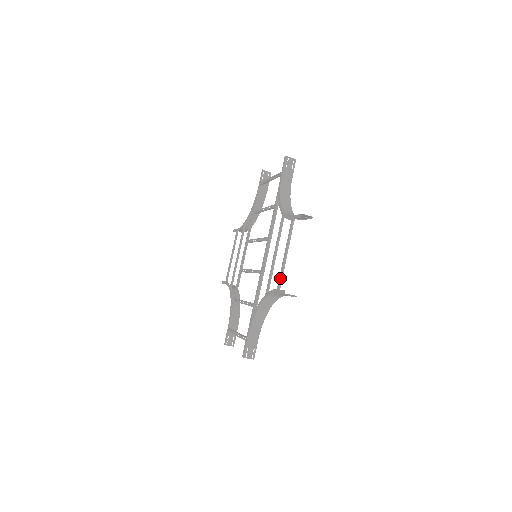
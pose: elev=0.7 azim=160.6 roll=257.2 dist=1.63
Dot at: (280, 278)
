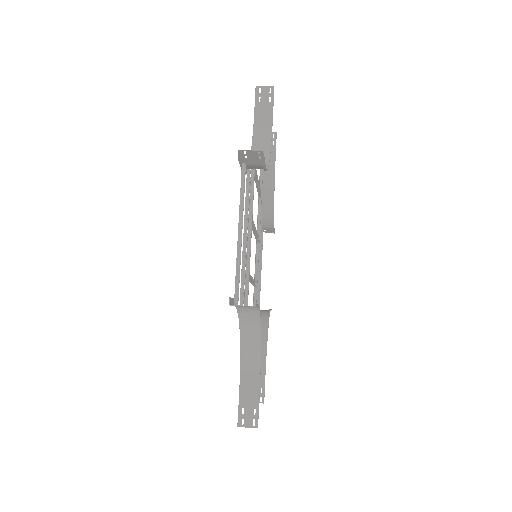
Dot at: occluded
